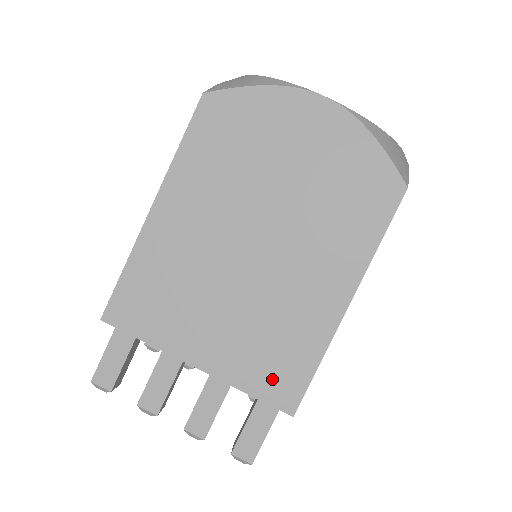
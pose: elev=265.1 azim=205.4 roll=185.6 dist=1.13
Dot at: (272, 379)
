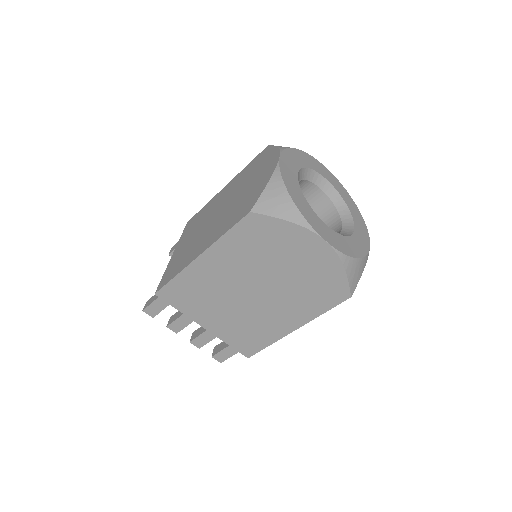
Dot at: (243, 343)
